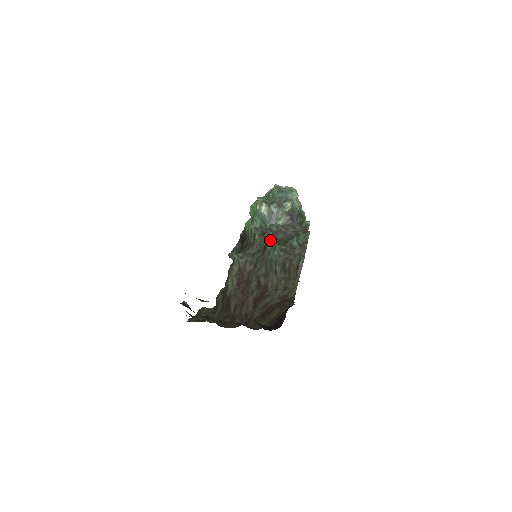
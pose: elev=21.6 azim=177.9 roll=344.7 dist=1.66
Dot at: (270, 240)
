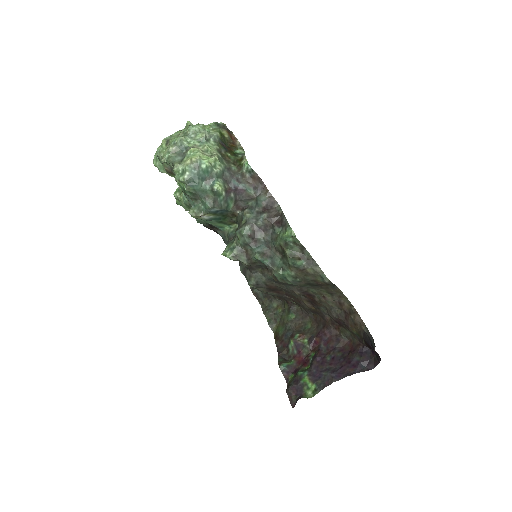
Dot at: (267, 266)
